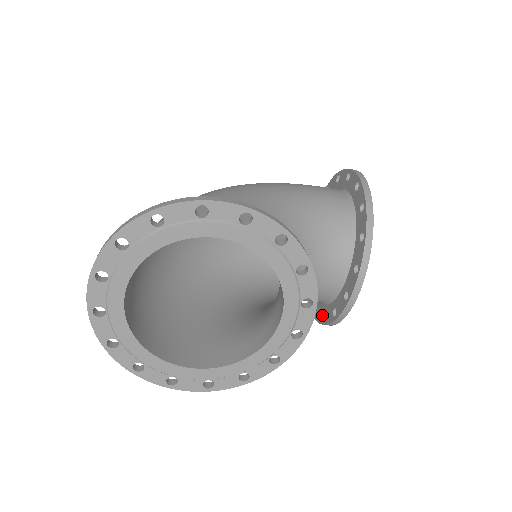
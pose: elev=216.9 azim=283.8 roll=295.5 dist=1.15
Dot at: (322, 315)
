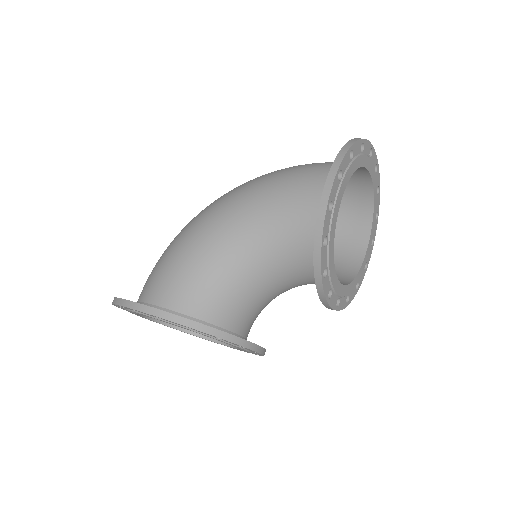
Dot at: occluded
